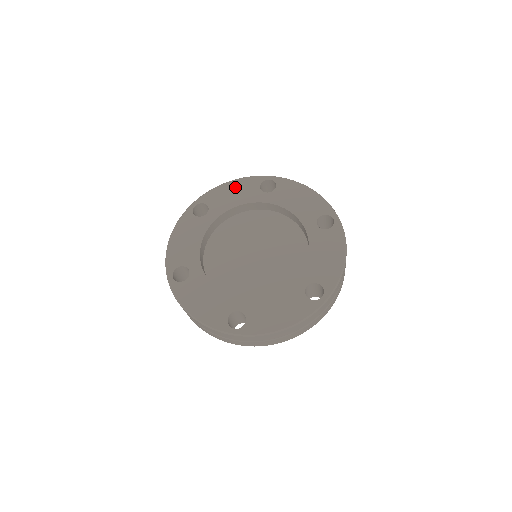
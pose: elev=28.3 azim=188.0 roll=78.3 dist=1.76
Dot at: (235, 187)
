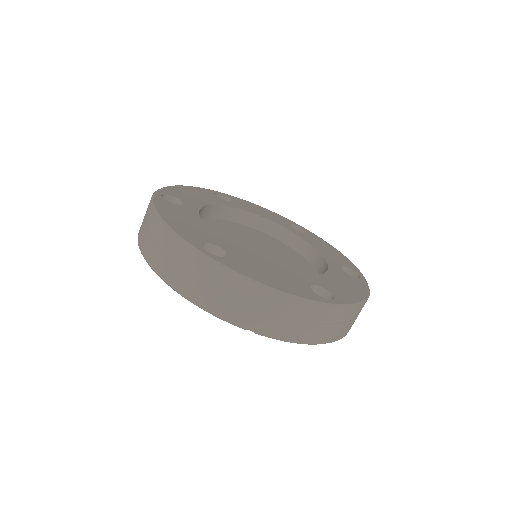
Dot at: (191, 190)
